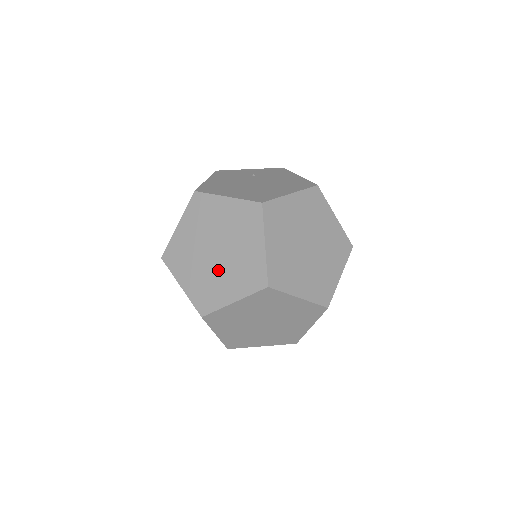
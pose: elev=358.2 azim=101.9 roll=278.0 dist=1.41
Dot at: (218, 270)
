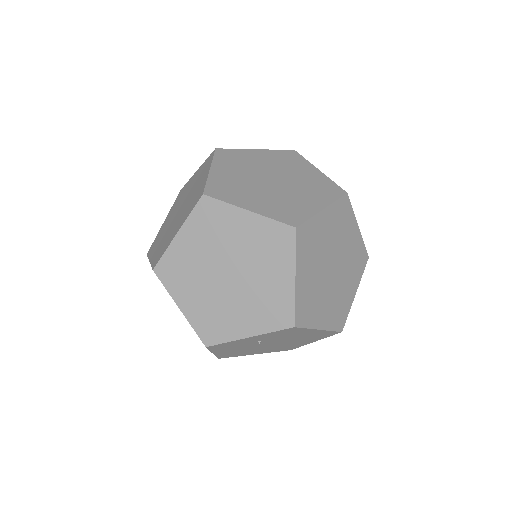
Dot at: (176, 221)
